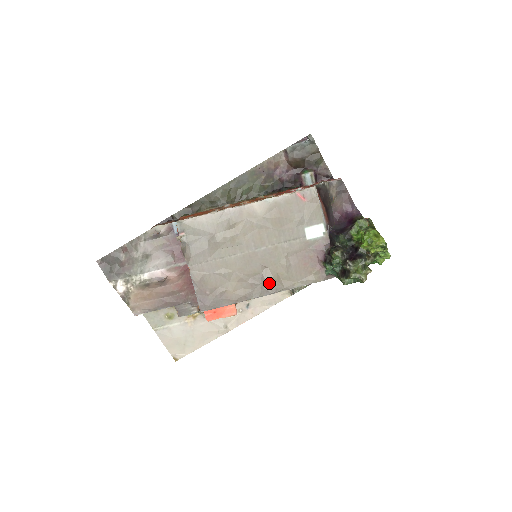
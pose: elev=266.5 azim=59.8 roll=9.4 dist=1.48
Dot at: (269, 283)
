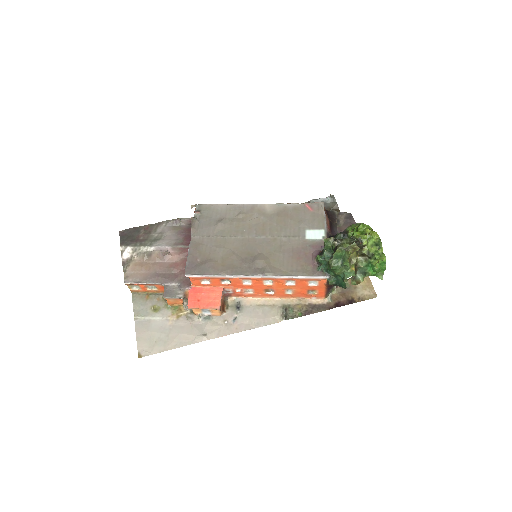
Dot at: (259, 266)
